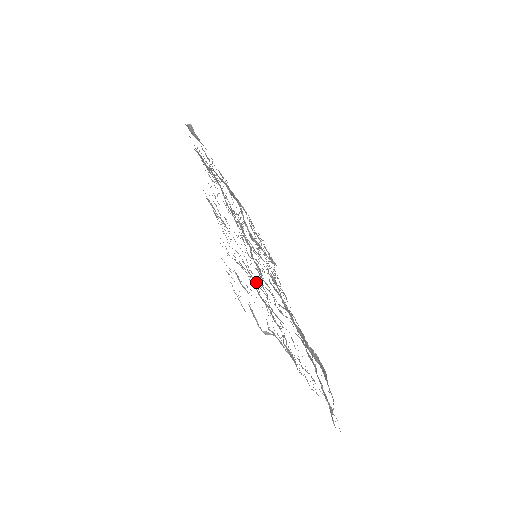
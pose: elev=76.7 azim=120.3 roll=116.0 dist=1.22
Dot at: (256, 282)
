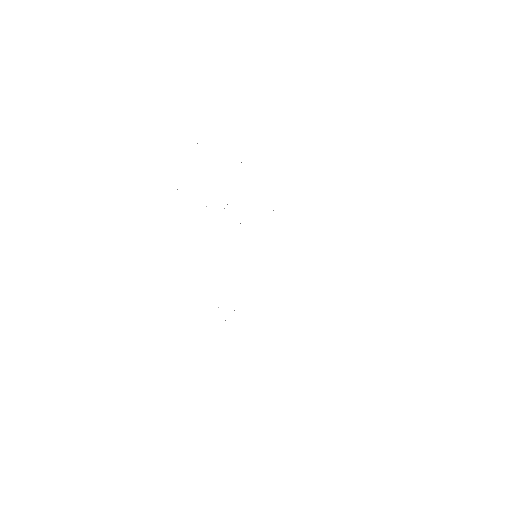
Dot at: occluded
